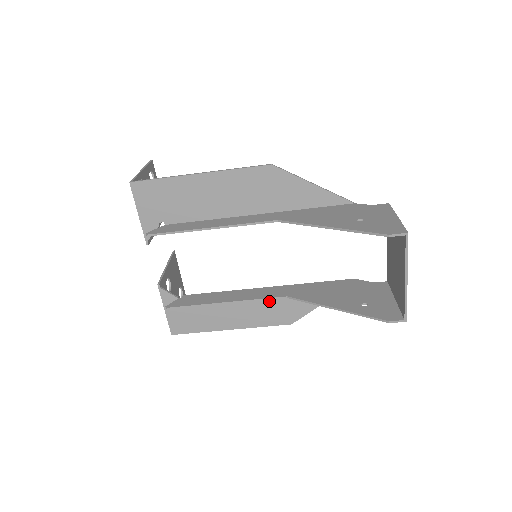
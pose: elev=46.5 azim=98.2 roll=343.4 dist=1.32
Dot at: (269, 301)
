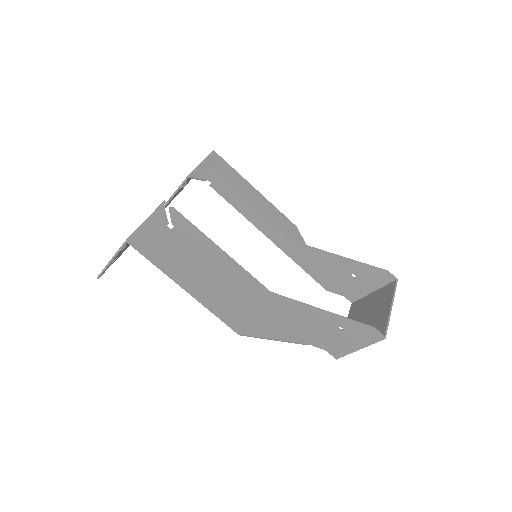
Dot at: (237, 297)
